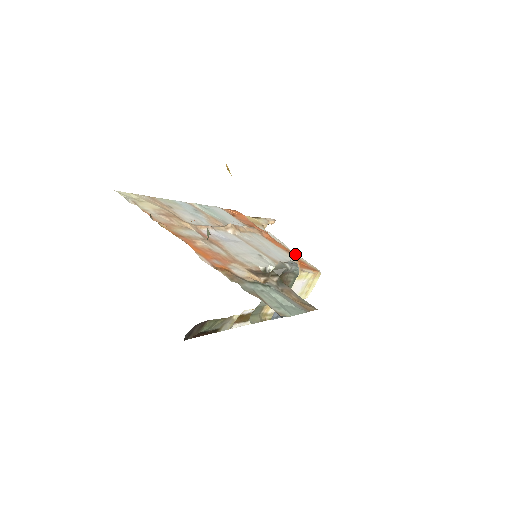
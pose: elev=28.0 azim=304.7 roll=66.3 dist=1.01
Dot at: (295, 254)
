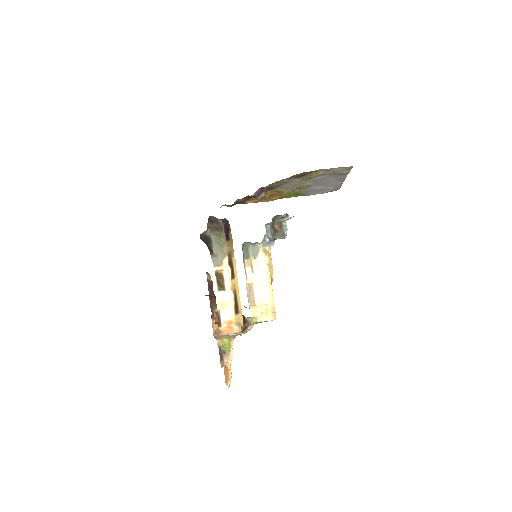
Dot at: occluded
